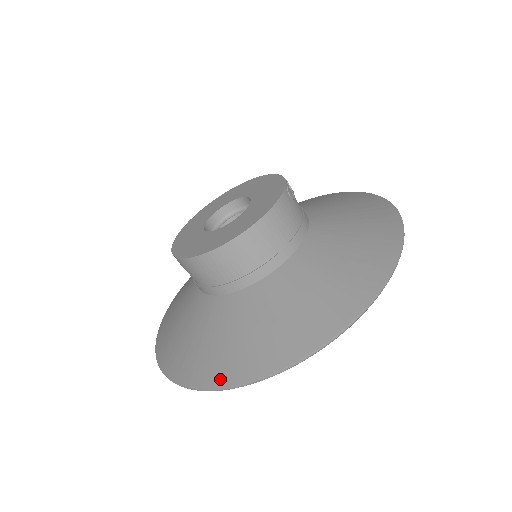
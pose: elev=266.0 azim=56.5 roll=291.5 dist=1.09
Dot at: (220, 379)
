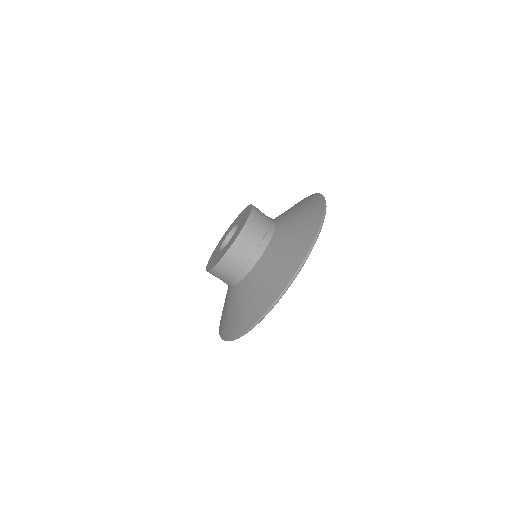
Dot at: (291, 273)
